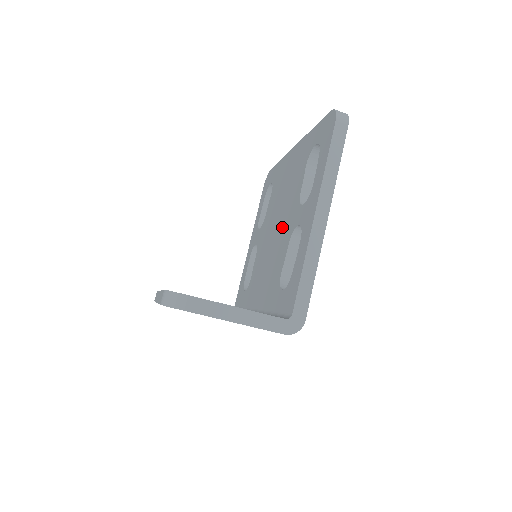
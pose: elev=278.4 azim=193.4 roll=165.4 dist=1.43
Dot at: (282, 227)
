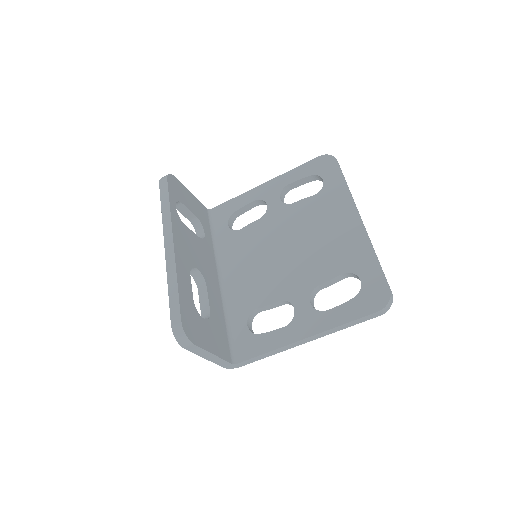
Dot at: (289, 269)
